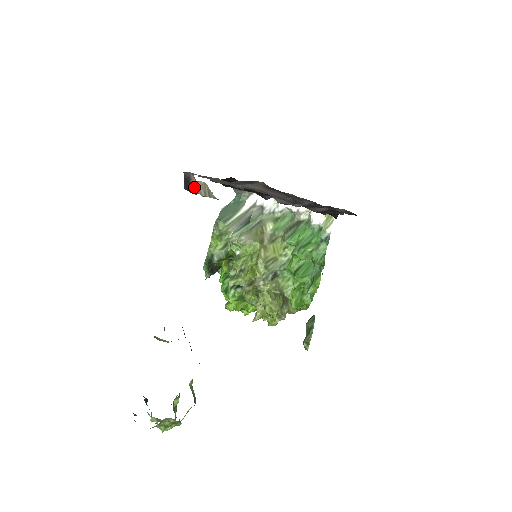
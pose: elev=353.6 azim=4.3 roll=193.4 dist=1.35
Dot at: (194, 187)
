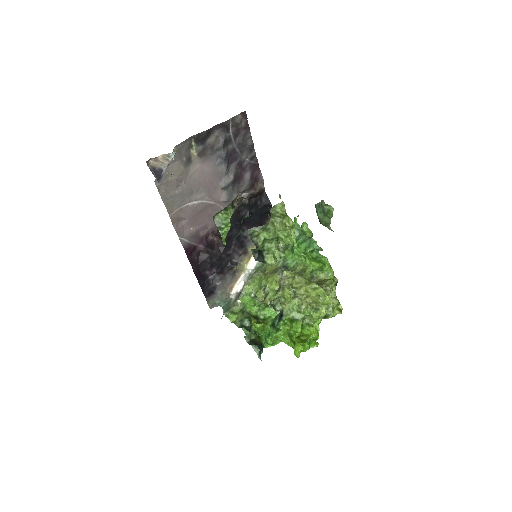
Dot at: (160, 168)
